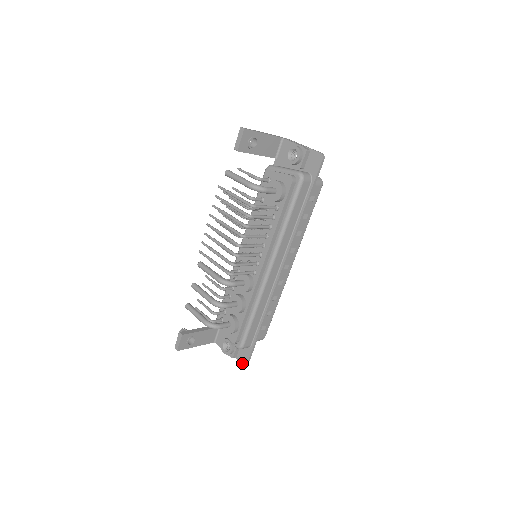
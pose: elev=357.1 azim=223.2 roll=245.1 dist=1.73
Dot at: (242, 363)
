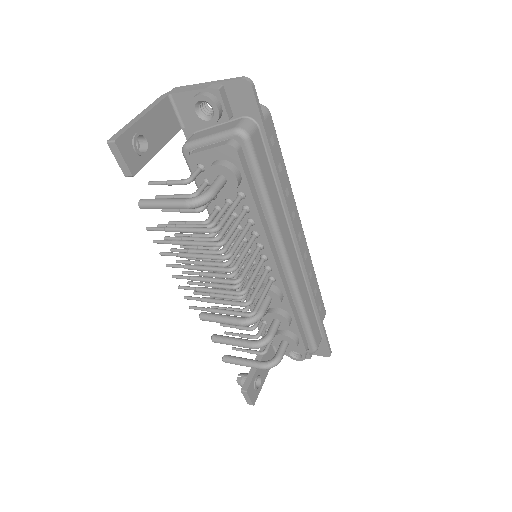
Dot at: (324, 356)
